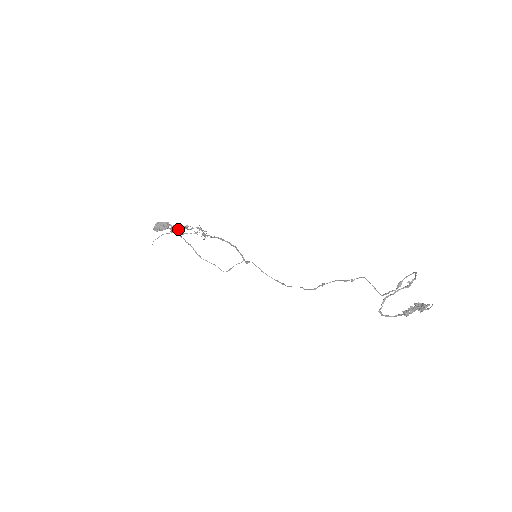
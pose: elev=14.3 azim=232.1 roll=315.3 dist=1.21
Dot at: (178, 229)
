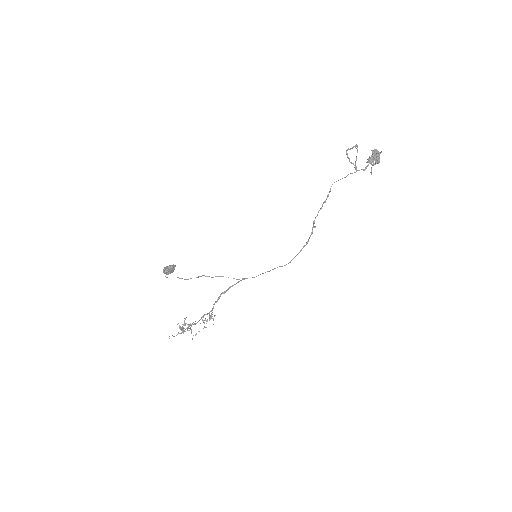
Dot at: (186, 328)
